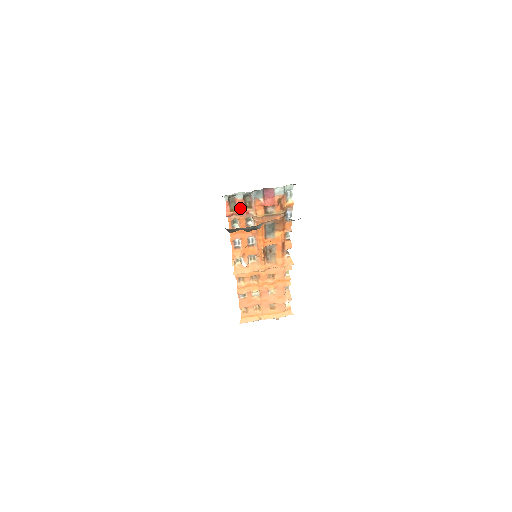
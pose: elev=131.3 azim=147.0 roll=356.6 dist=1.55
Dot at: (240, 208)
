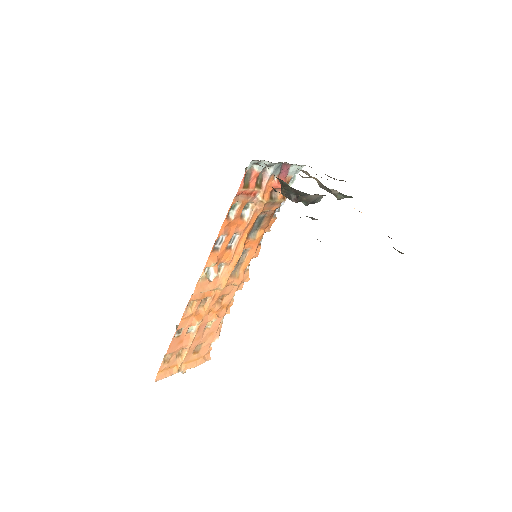
Dot at: (252, 185)
